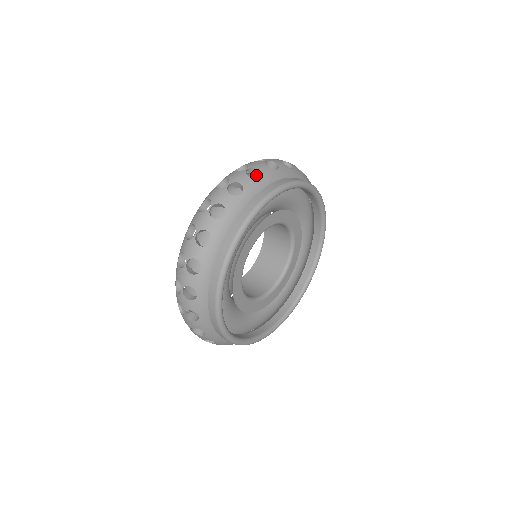
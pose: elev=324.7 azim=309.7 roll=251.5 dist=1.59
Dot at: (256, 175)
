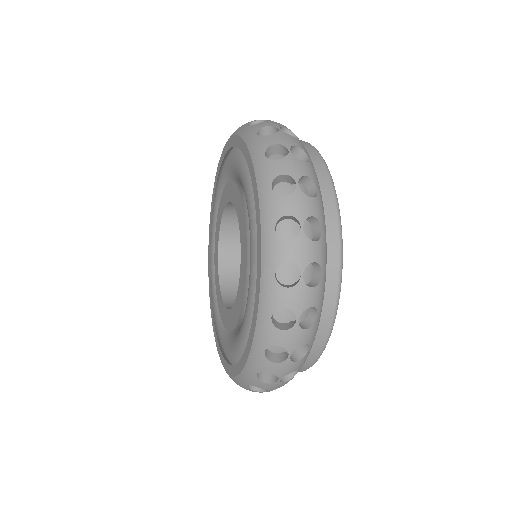
Dot at: occluded
